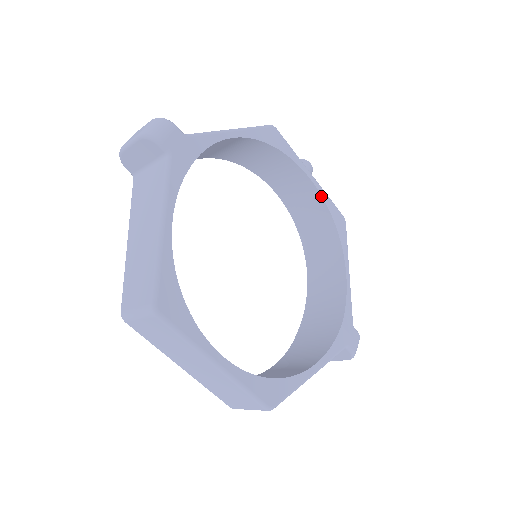
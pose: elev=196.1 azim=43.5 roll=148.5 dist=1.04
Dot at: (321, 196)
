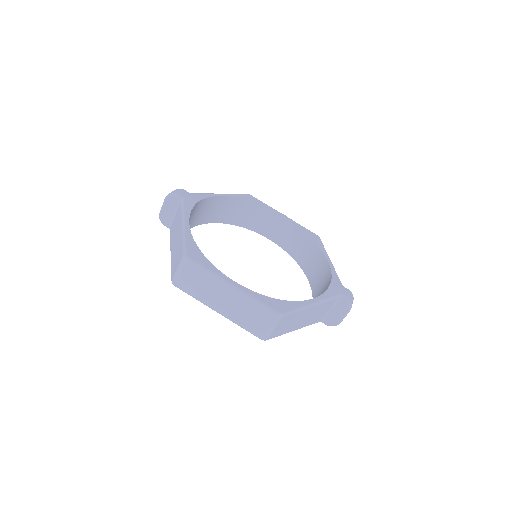
Dot at: (294, 224)
